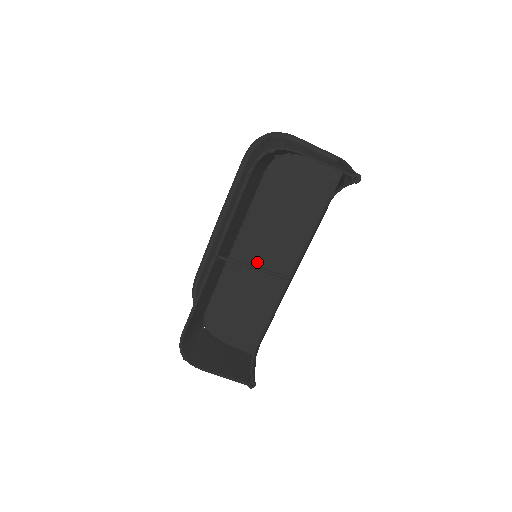
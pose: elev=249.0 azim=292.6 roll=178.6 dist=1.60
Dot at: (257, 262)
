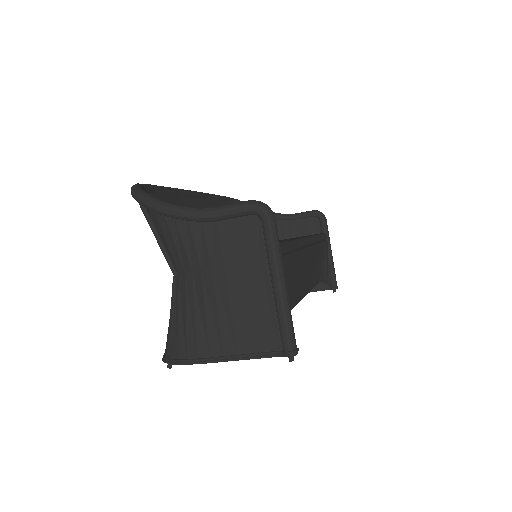
Dot at: occluded
